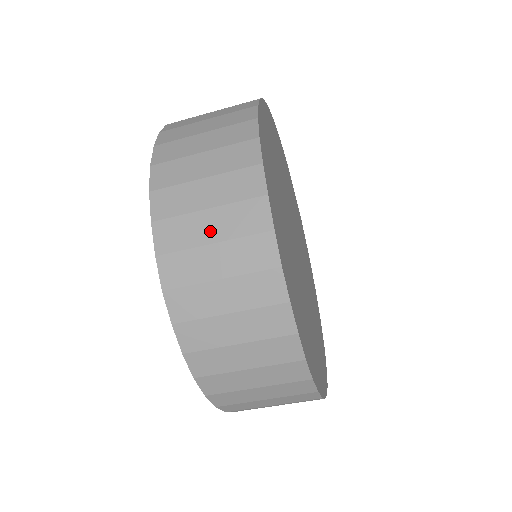
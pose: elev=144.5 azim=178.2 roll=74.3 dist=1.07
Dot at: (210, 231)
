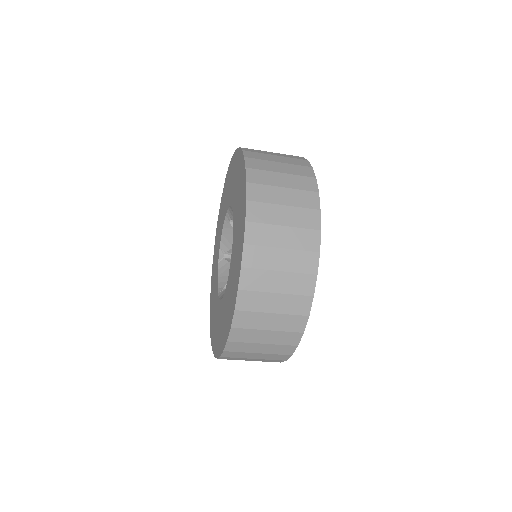
Dot at: (280, 169)
